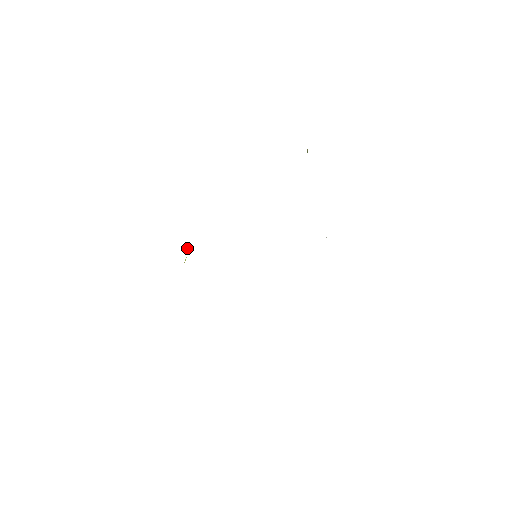
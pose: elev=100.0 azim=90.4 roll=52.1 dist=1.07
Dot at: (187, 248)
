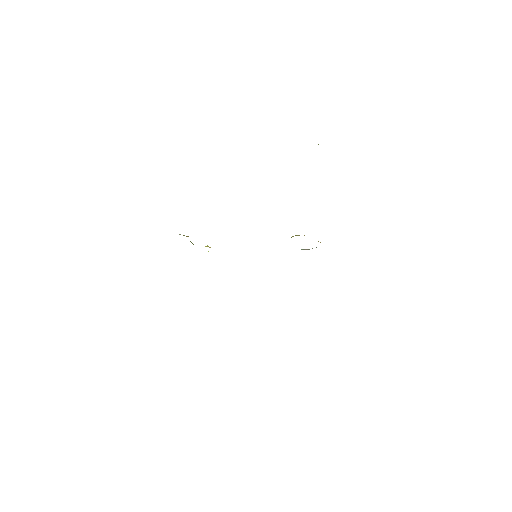
Dot at: occluded
